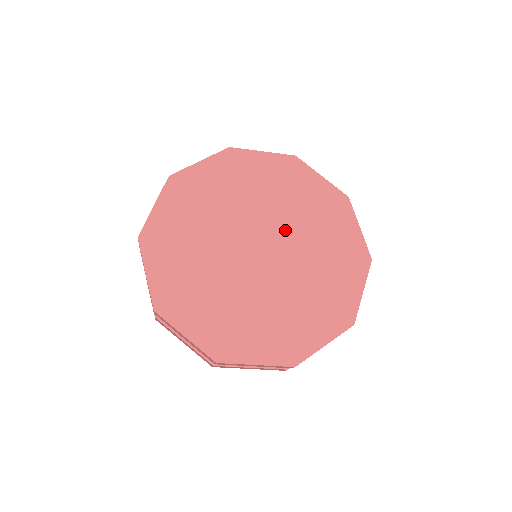
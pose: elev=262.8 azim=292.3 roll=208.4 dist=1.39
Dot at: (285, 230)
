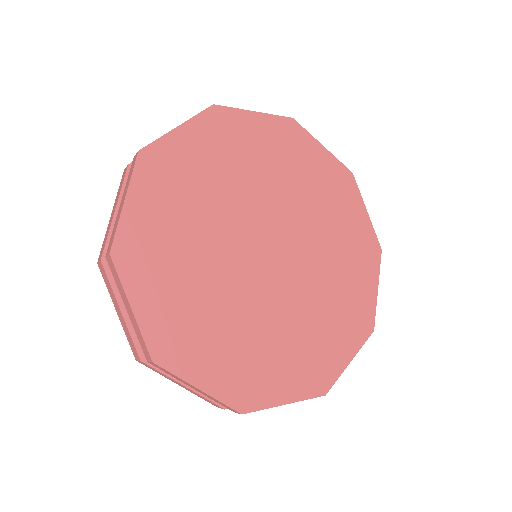
Dot at: (306, 246)
